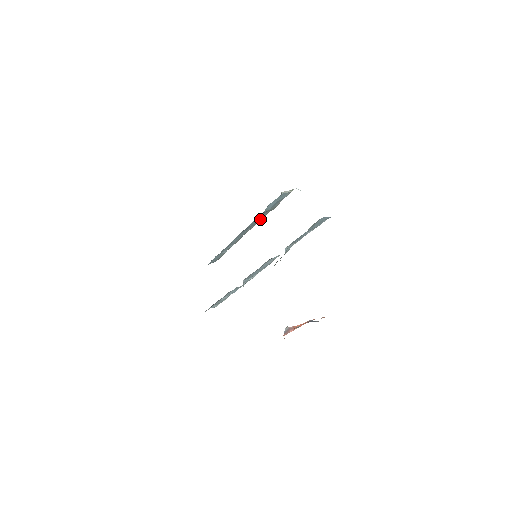
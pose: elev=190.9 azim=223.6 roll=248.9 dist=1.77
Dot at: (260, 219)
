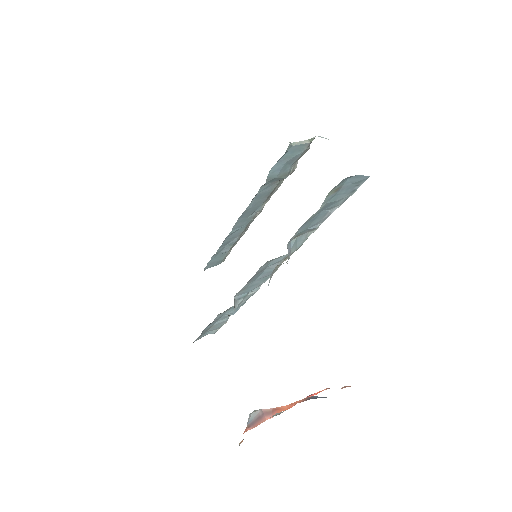
Dot at: (267, 195)
